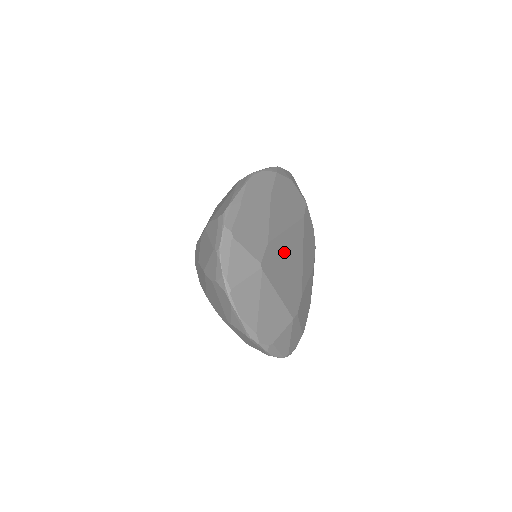
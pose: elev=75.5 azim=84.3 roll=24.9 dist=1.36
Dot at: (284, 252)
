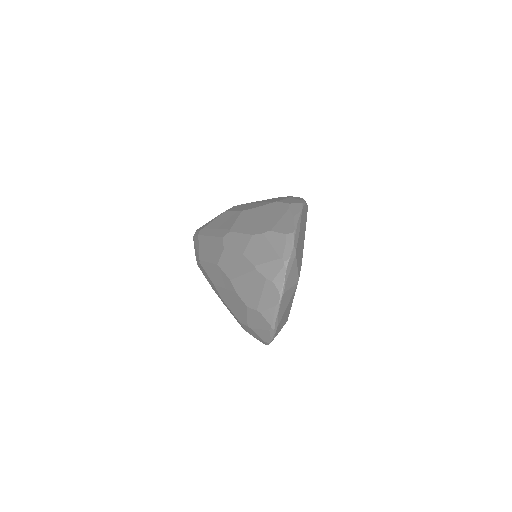
Dot at: occluded
